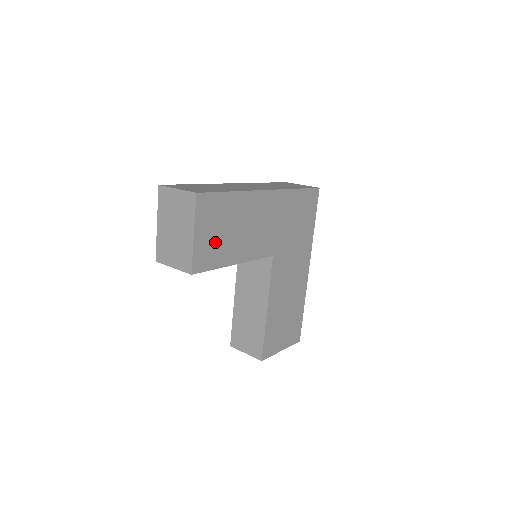
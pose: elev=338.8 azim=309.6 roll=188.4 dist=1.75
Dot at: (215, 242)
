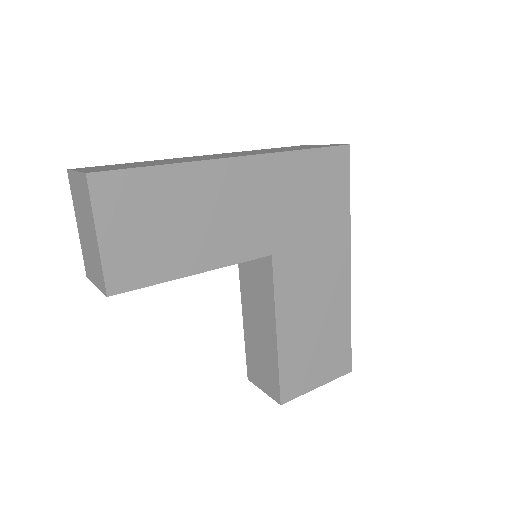
Dot at: (145, 244)
